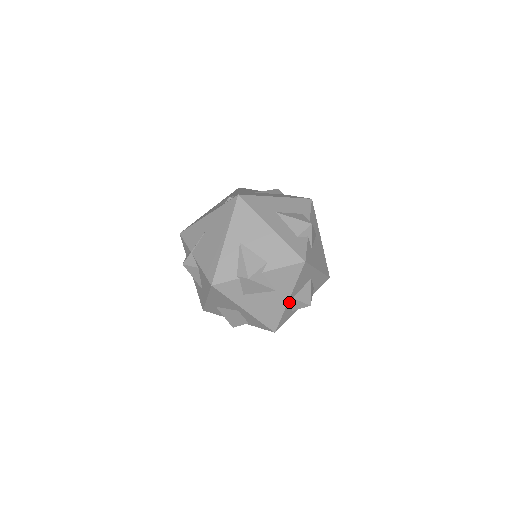
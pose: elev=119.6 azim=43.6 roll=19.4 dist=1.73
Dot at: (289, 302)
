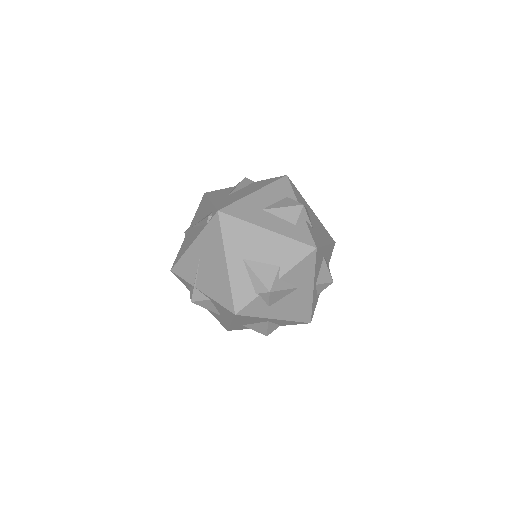
Dot at: (314, 290)
